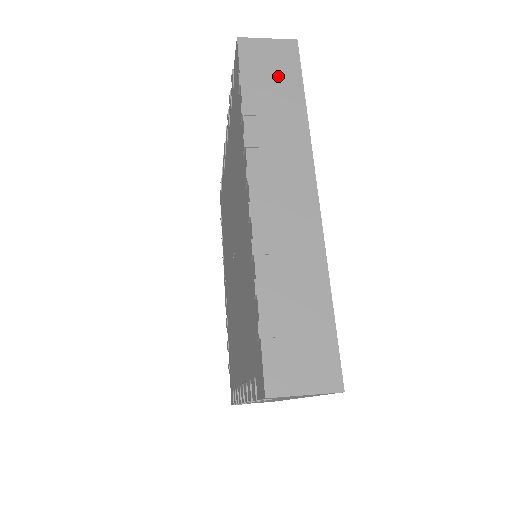
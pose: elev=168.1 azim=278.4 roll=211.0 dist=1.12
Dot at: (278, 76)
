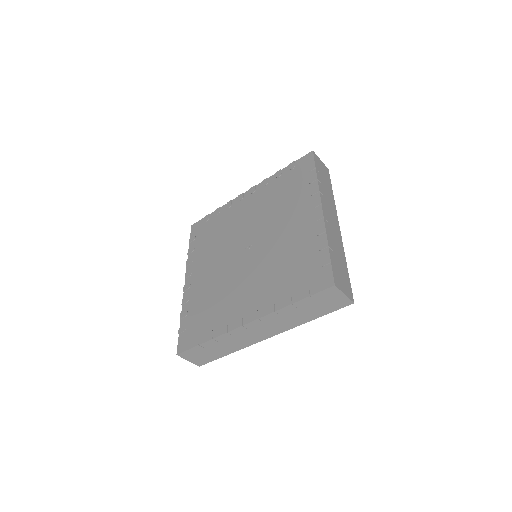
Dot at: (325, 176)
